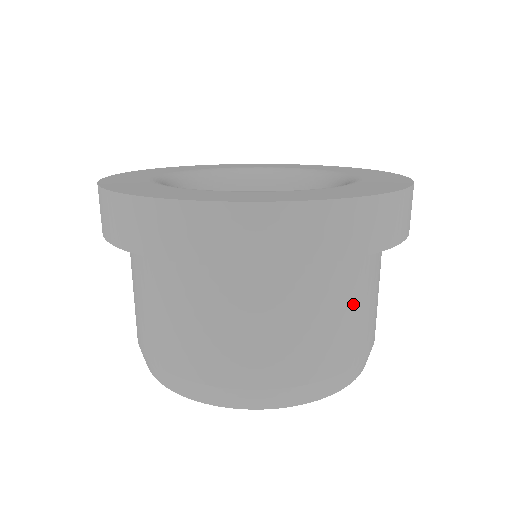
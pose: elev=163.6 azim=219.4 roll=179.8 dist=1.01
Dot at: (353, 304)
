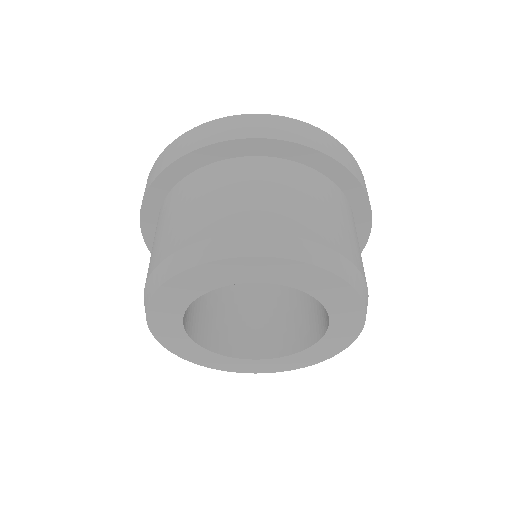
Dot at: occluded
